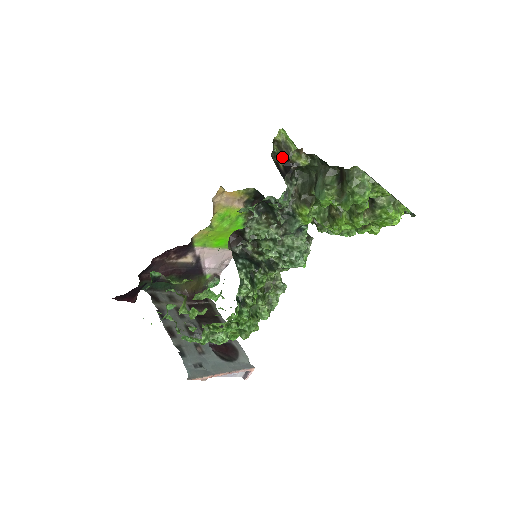
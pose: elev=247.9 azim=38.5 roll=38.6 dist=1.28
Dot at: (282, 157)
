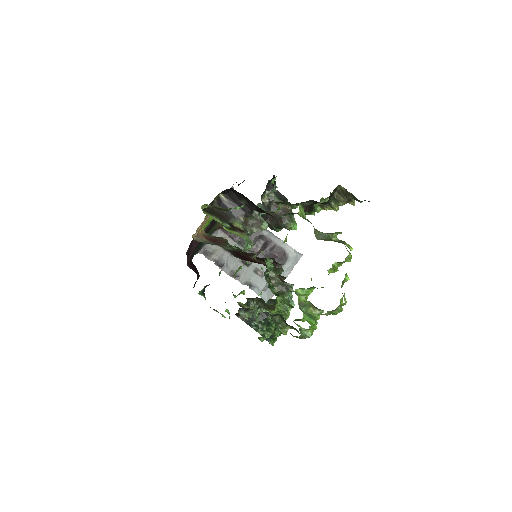
Dot at: occluded
